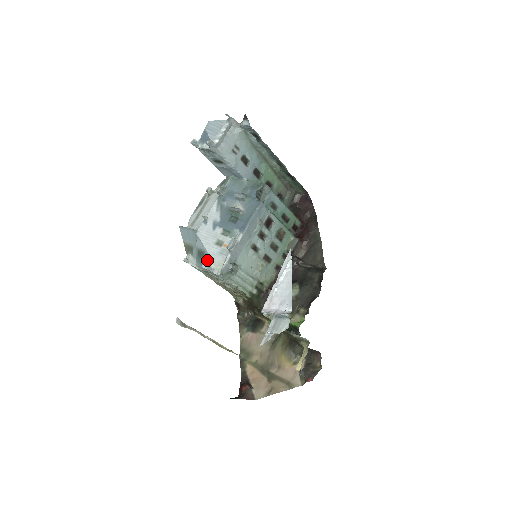
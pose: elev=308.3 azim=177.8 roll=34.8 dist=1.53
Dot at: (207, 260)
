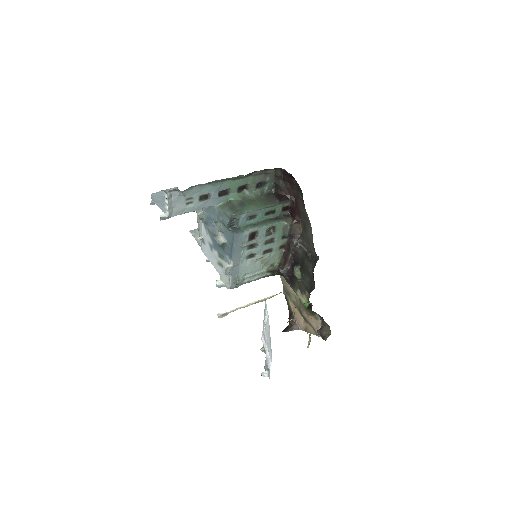
Dot at: occluded
